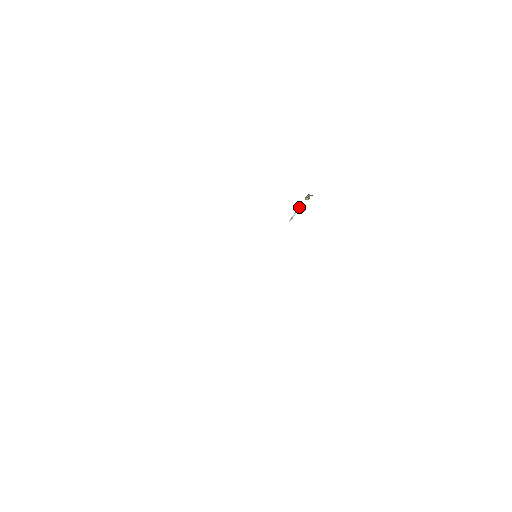
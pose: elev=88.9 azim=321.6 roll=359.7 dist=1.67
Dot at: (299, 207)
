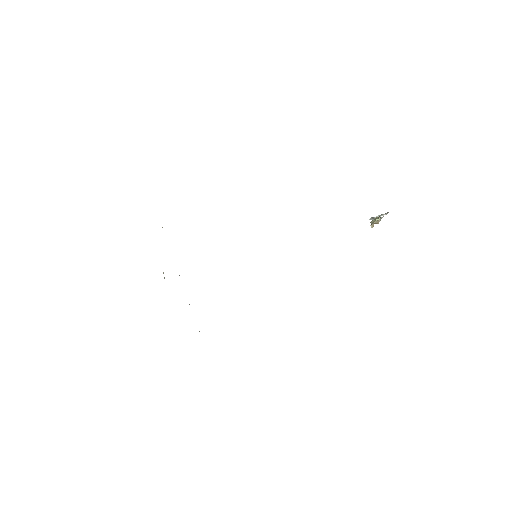
Dot at: (387, 212)
